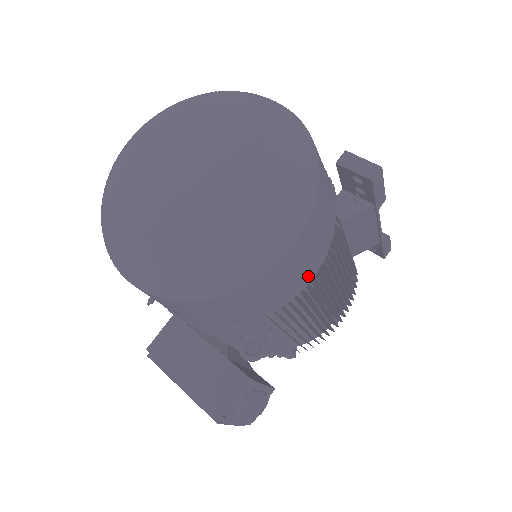
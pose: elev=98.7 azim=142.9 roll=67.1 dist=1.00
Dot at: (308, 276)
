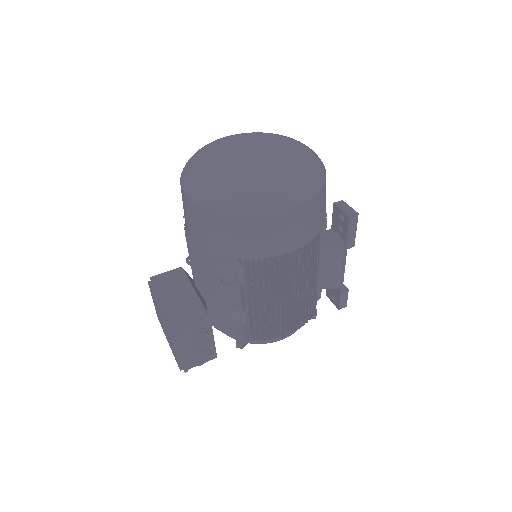
Dot at: (286, 247)
